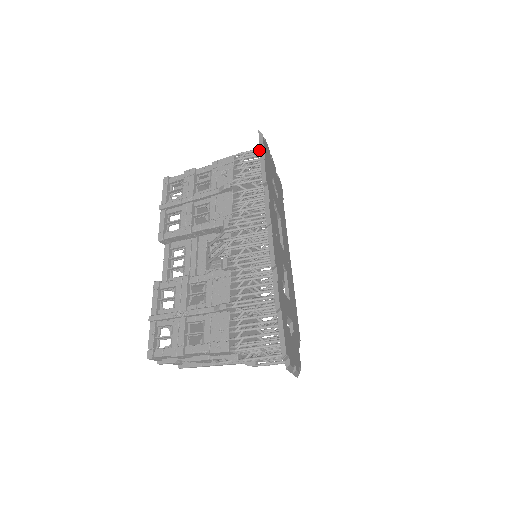
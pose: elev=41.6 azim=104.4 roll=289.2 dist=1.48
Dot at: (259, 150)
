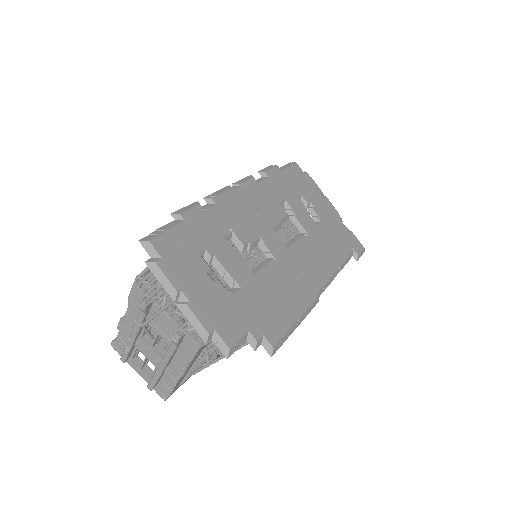
Dot at: occluded
